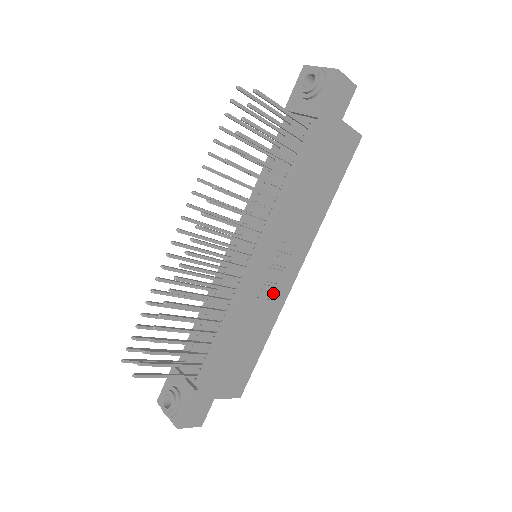
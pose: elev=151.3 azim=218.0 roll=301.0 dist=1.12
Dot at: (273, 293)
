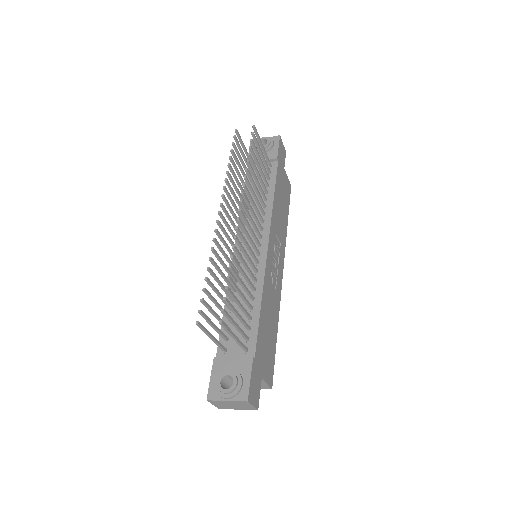
Dot at: (275, 284)
